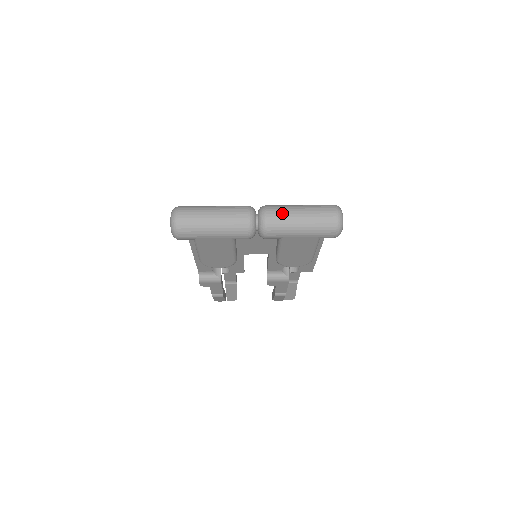
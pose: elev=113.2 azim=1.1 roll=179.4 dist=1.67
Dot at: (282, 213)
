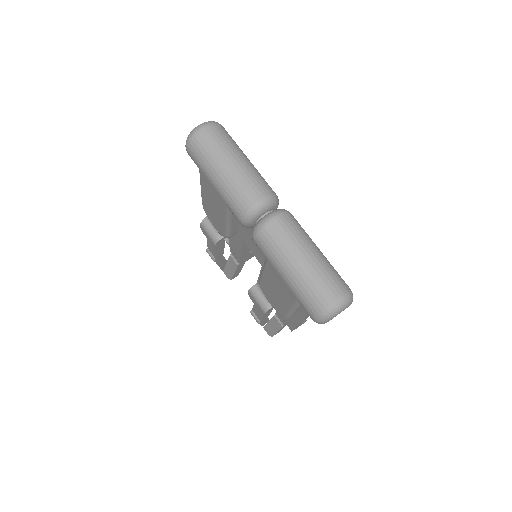
Dot at: (290, 235)
